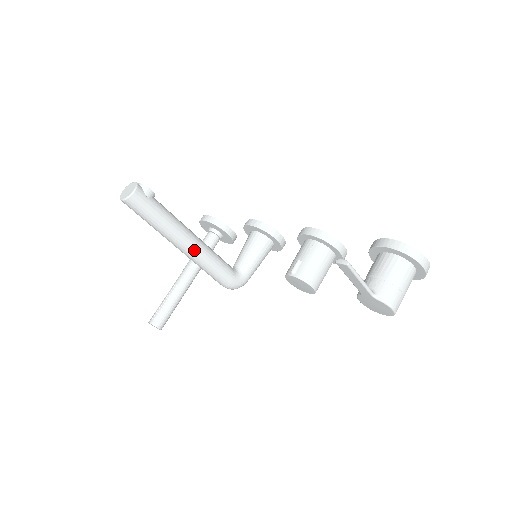
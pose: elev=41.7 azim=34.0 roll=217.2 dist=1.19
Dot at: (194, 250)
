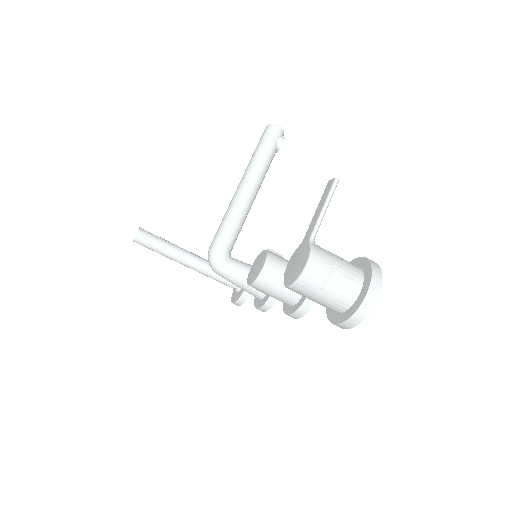
Dot at: (243, 194)
